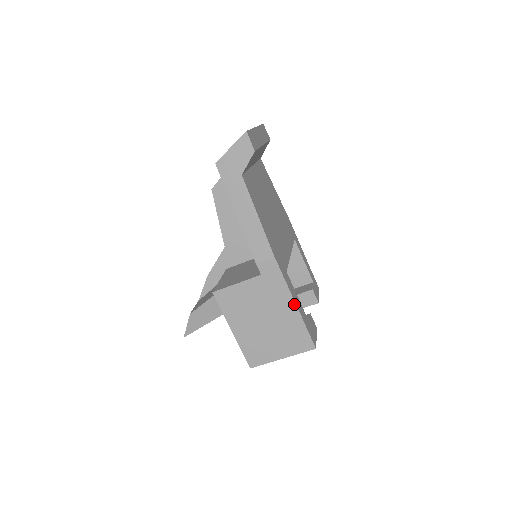
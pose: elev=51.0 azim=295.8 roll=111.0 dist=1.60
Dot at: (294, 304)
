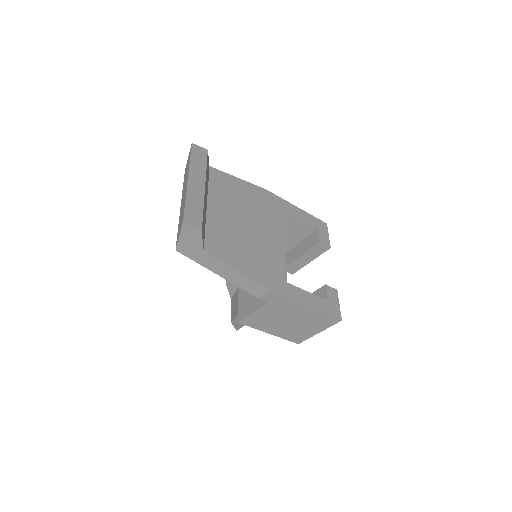
Dot at: (306, 307)
